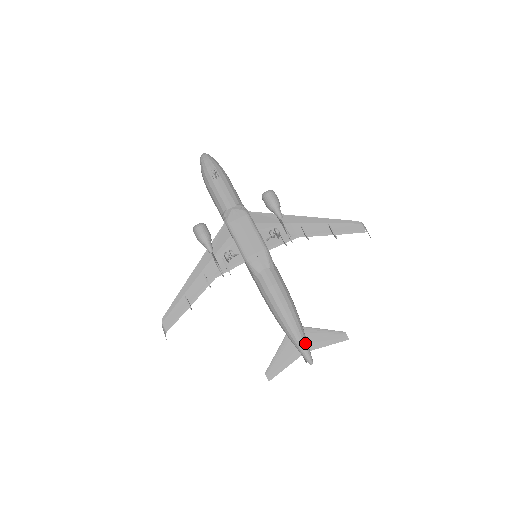
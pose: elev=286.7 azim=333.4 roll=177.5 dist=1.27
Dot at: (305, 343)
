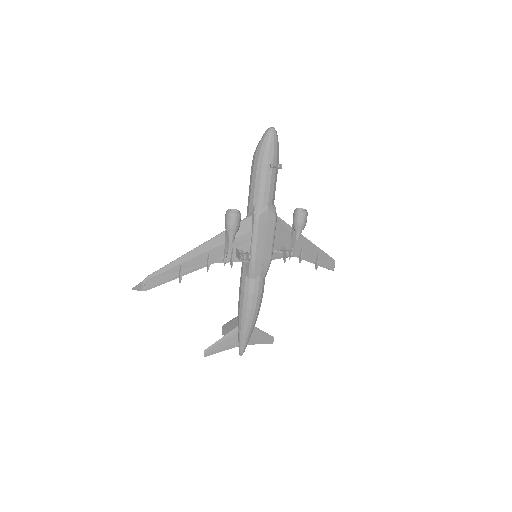
Dot at: (248, 341)
